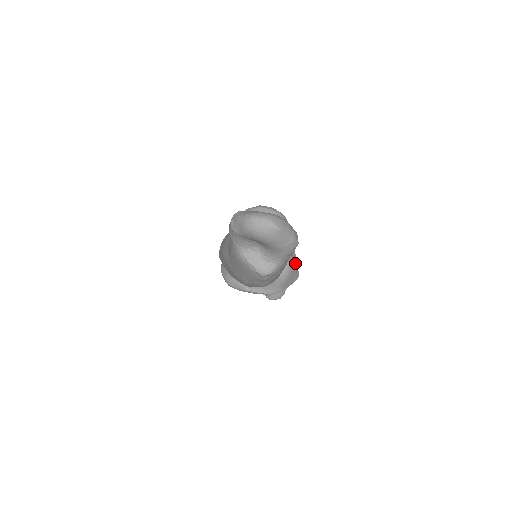
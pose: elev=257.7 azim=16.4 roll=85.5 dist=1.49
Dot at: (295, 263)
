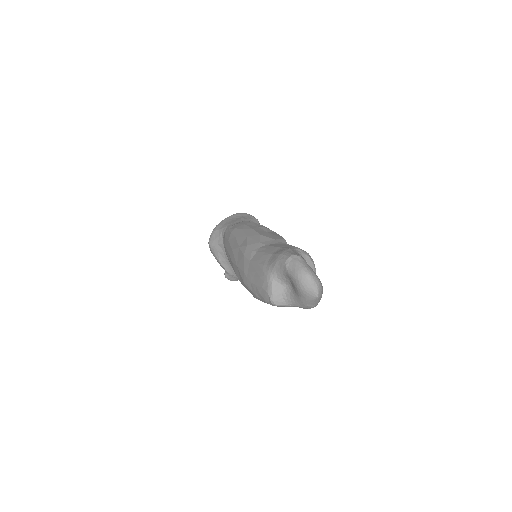
Dot at: occluded
